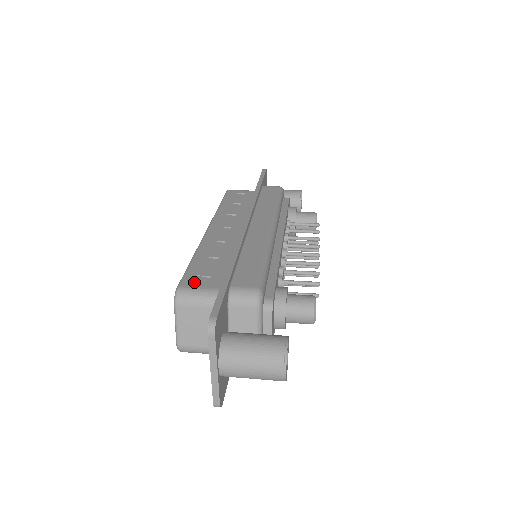
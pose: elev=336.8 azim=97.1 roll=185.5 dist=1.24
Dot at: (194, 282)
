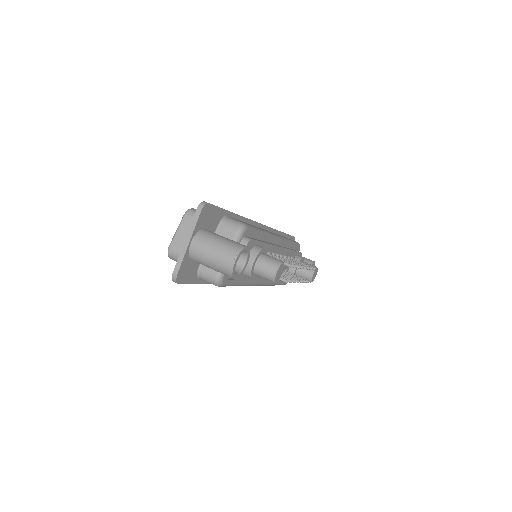
Dot at: occluded
